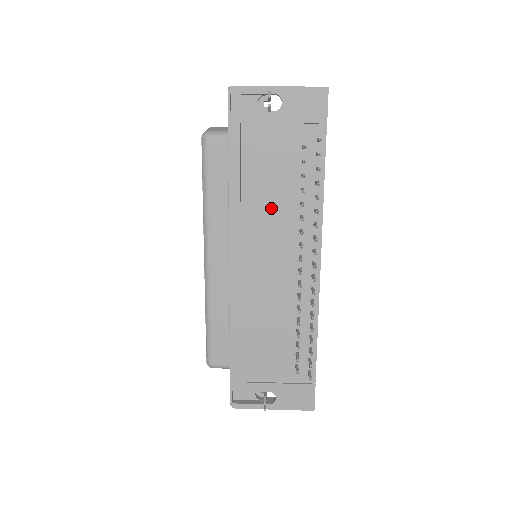
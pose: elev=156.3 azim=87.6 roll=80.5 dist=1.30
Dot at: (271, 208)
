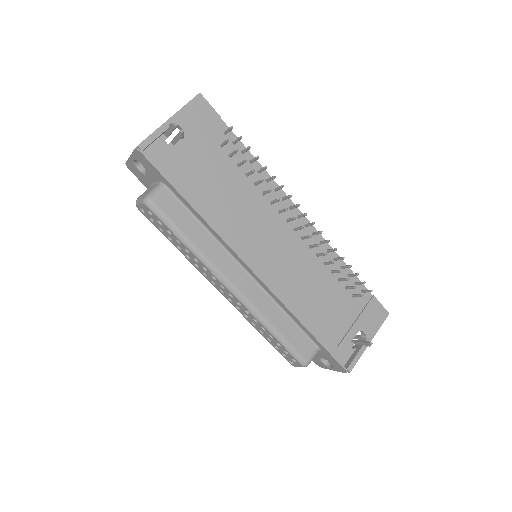
Dot at: (241, 206)
